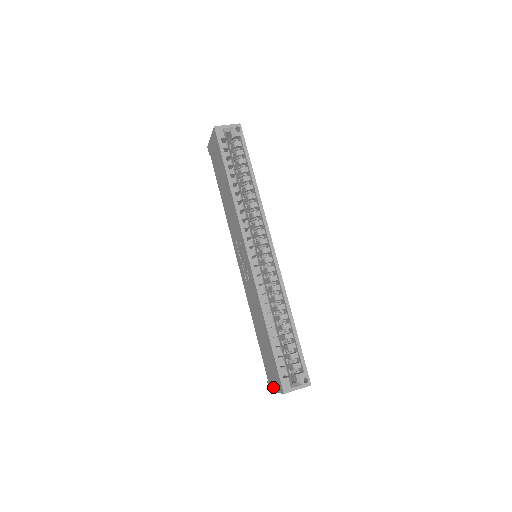
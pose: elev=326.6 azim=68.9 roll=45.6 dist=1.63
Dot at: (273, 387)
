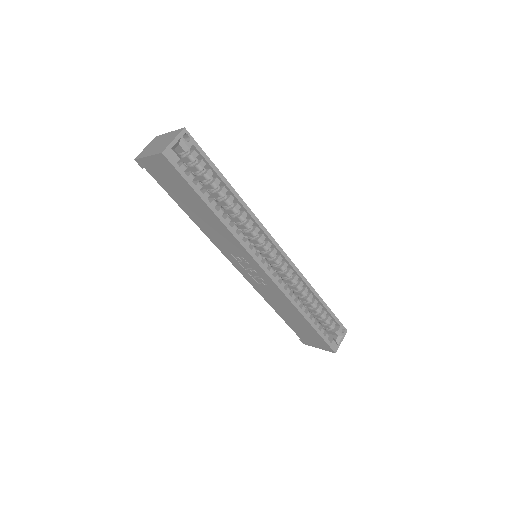
Dot at: (313, 345)
